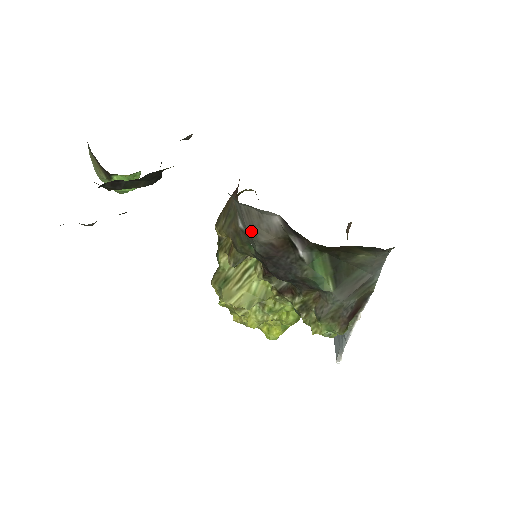
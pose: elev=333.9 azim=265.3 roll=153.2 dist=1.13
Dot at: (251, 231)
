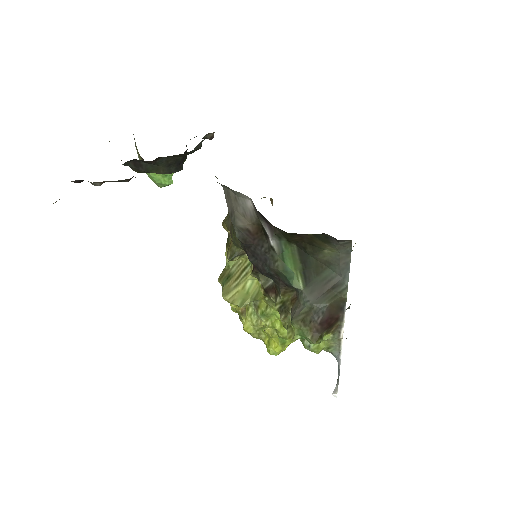
Dot at: (231, 215)
